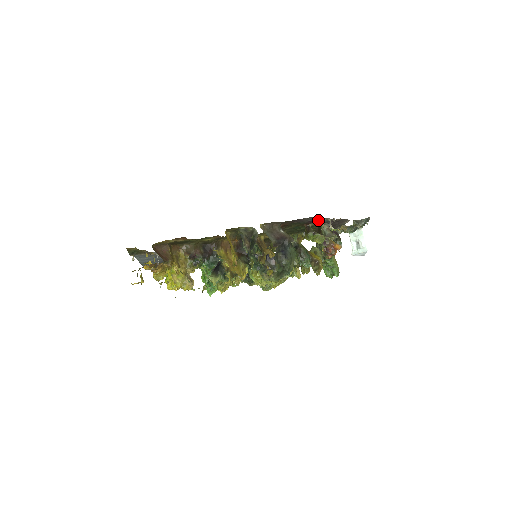
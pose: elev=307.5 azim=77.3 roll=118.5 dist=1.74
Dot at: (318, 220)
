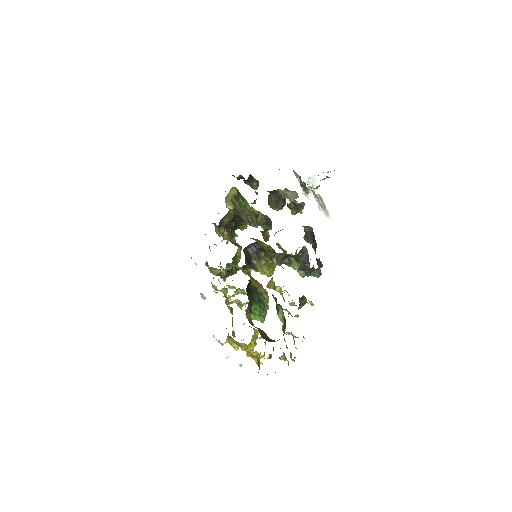
Dot at: occluded
